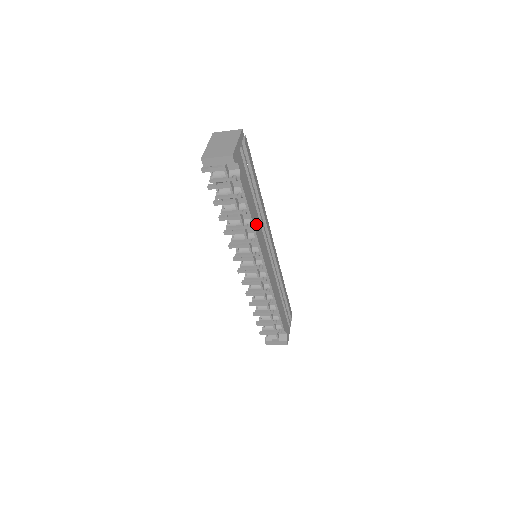
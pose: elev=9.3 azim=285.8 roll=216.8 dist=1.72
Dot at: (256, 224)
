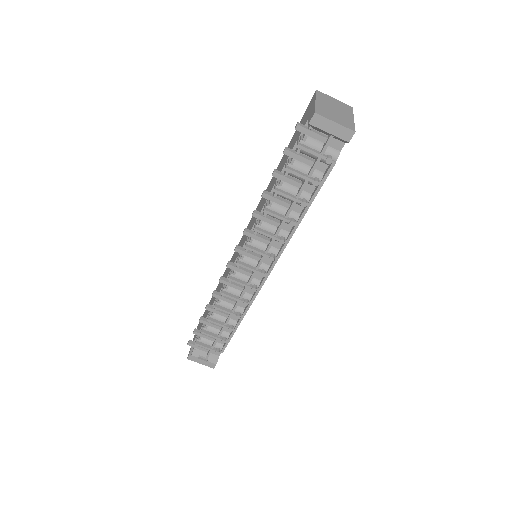
Dot at: occluded
